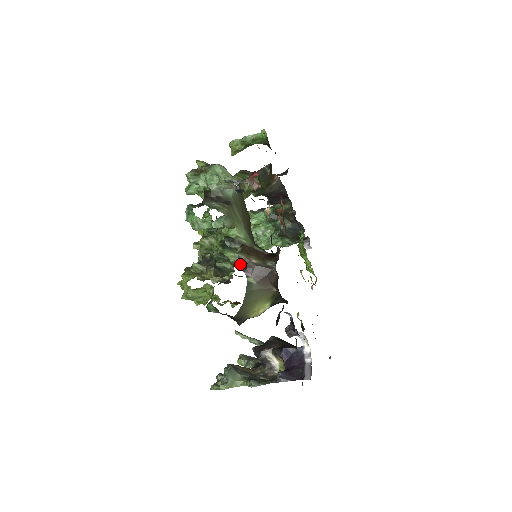
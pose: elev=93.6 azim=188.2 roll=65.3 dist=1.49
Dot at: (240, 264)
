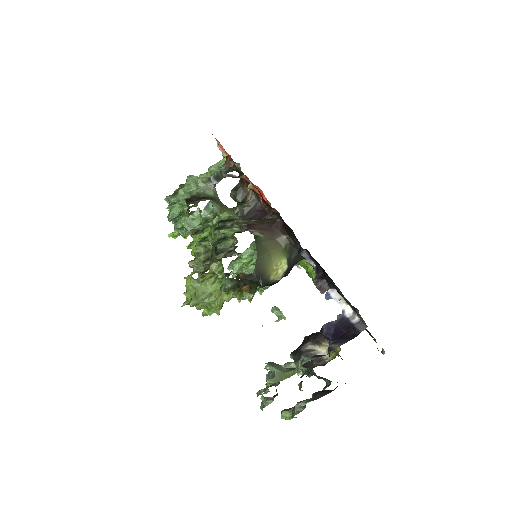
Dot at: (241, 231)
